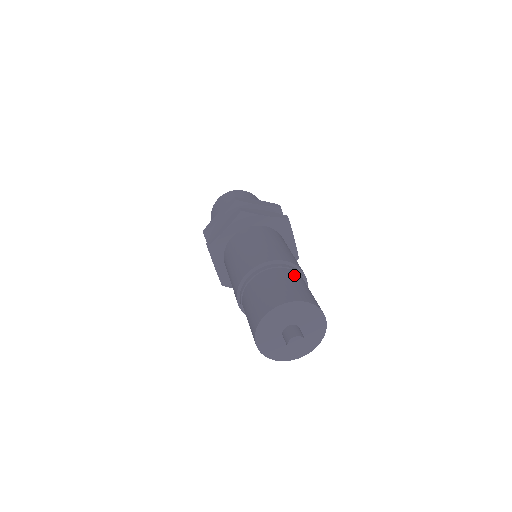
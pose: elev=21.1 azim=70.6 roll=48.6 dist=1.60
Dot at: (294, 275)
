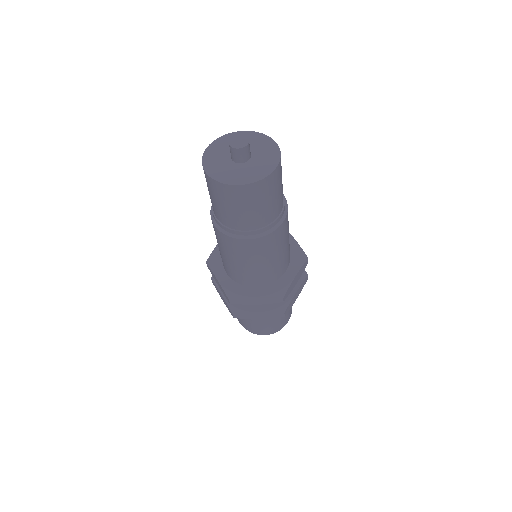
Dot at: occluded
